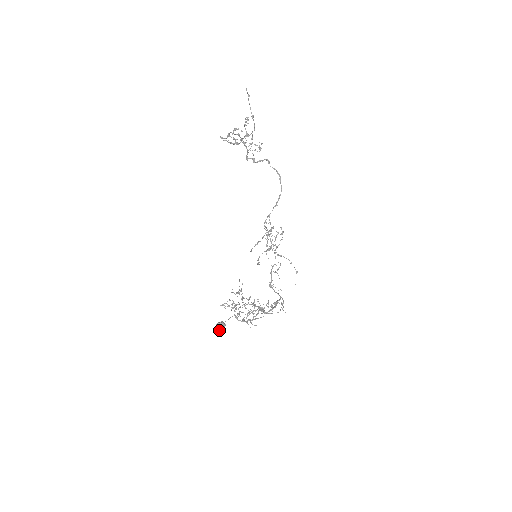
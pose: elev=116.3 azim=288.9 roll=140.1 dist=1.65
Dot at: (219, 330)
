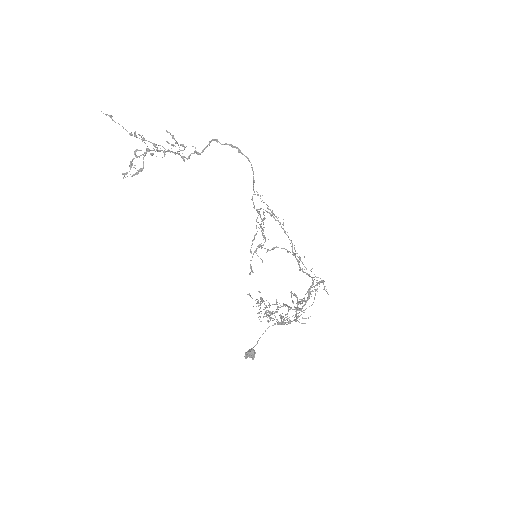
Dot at: occluded
